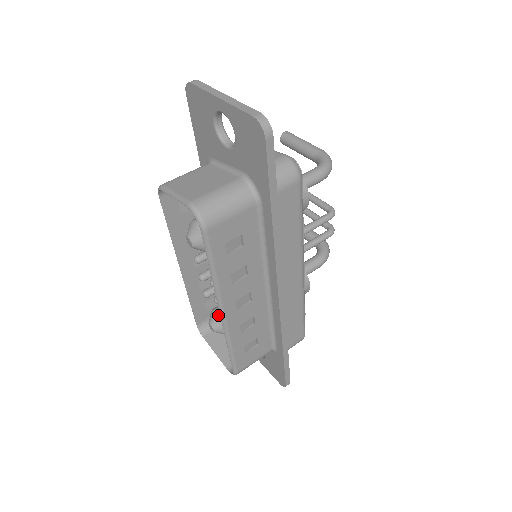
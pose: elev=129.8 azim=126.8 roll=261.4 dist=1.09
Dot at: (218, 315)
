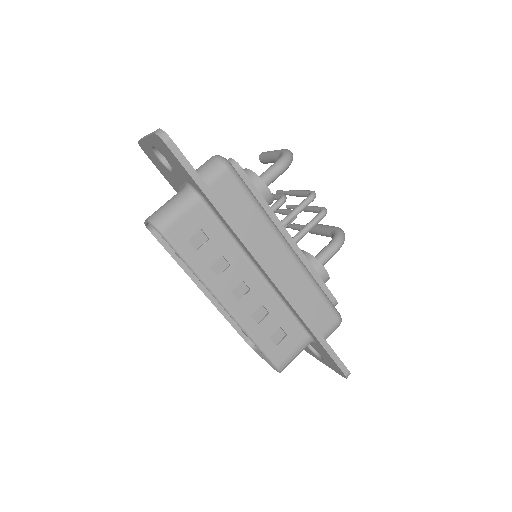
Dot at: occluded
